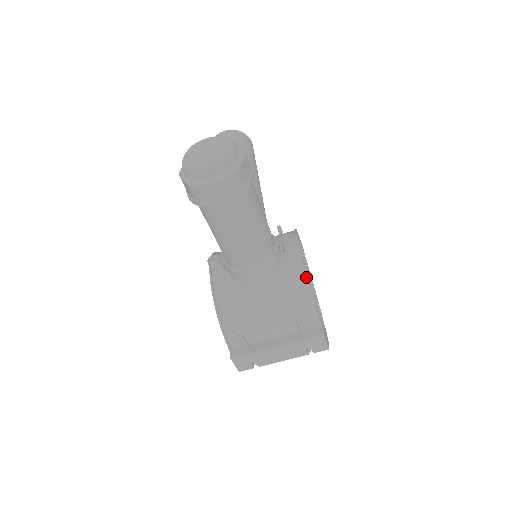
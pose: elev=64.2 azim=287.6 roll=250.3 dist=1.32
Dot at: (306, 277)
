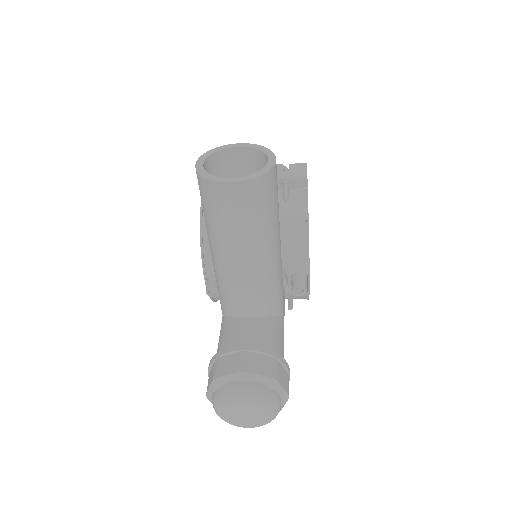
Dot at: (308, 299)
